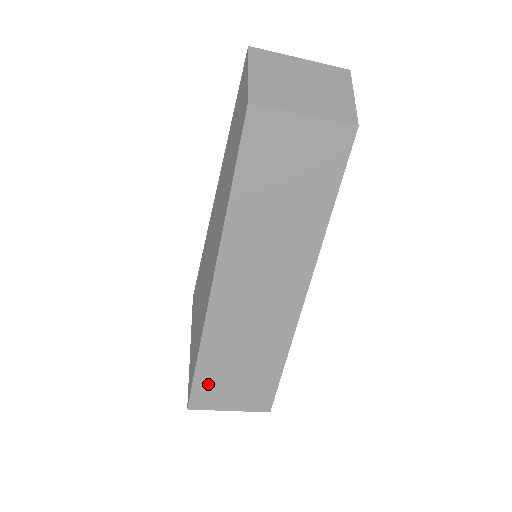
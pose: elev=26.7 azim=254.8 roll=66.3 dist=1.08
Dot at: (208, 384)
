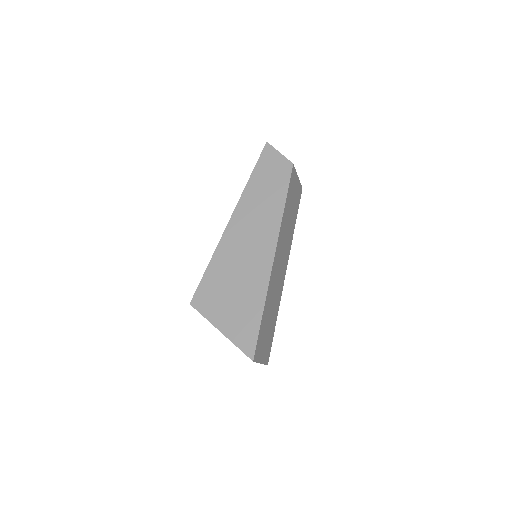
Dot at: (261, 338)
